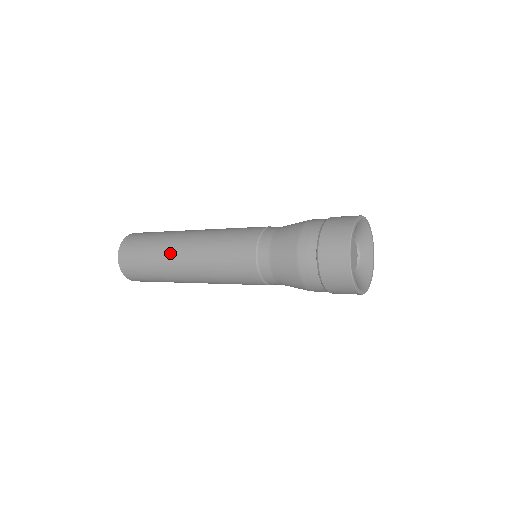
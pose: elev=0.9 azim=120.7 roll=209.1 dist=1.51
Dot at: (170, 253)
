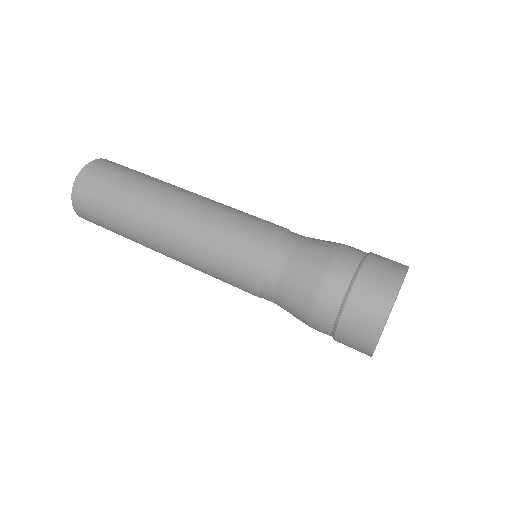
Dot at: (144, 232)
